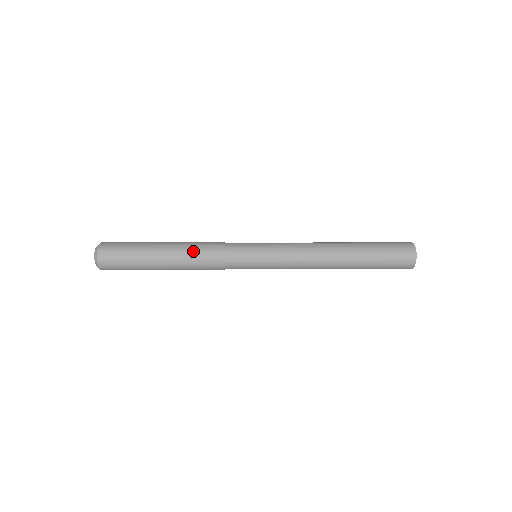
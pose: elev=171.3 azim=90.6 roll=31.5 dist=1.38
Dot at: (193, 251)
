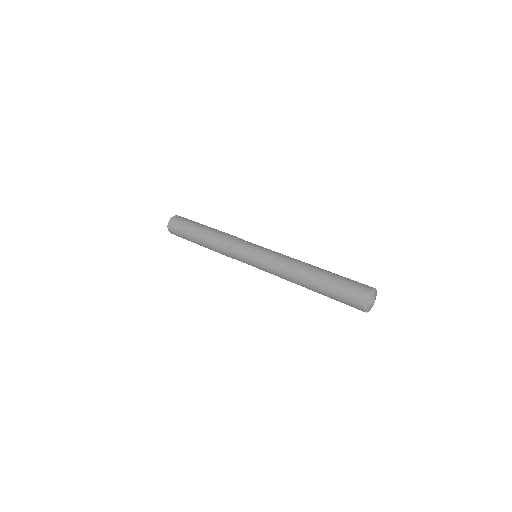
Dot at: (216, 237)
